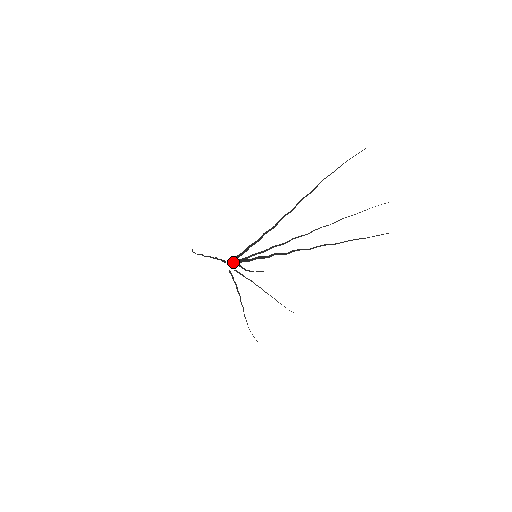
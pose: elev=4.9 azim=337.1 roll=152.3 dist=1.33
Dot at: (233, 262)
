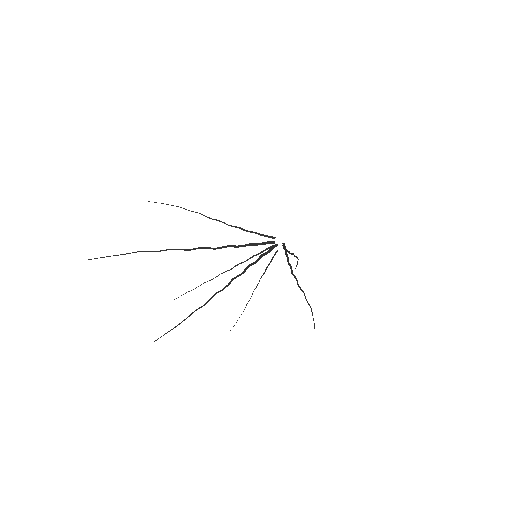
Dot at: occluded
